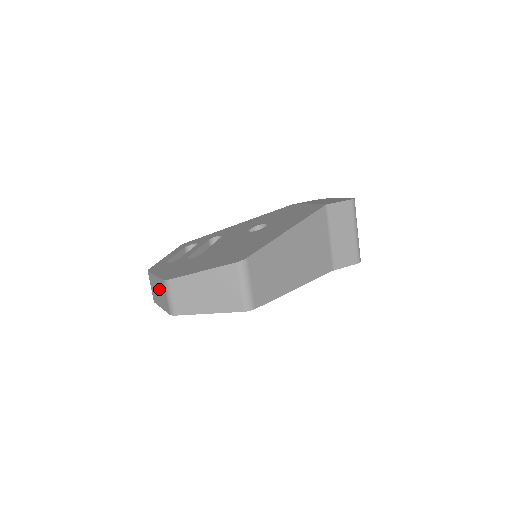
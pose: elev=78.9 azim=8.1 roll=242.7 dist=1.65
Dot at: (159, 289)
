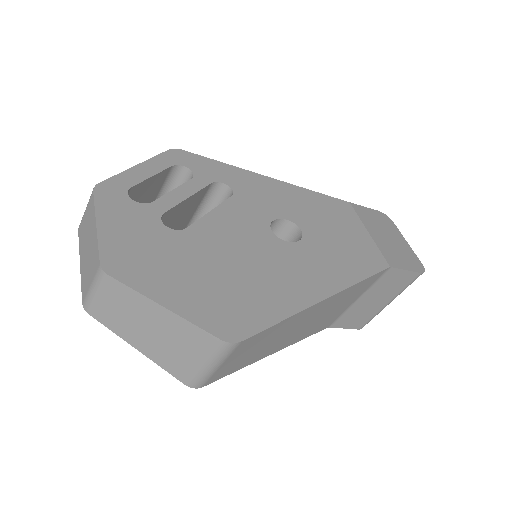
Dot at: (90, 249)
